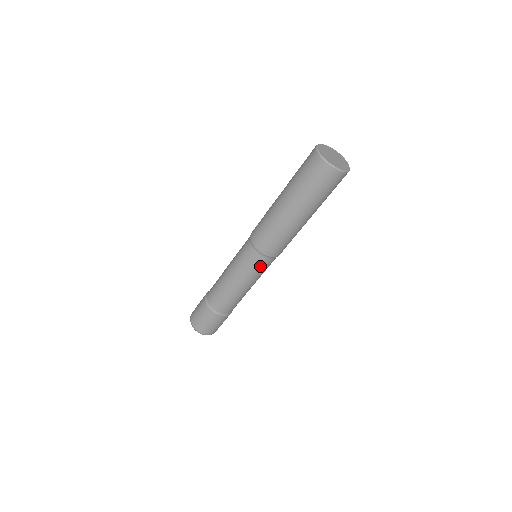
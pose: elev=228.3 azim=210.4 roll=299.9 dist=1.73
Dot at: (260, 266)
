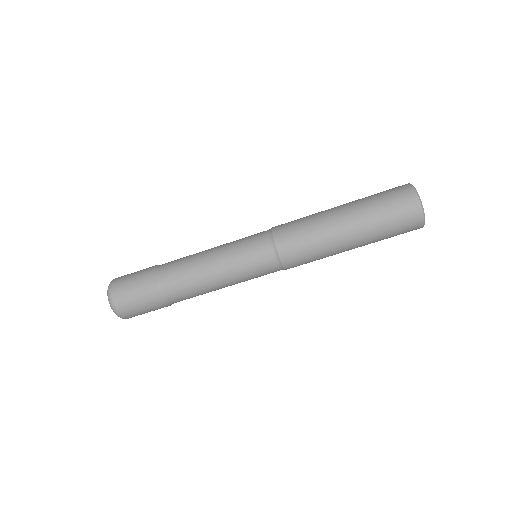
Dot at: (258, 259)
